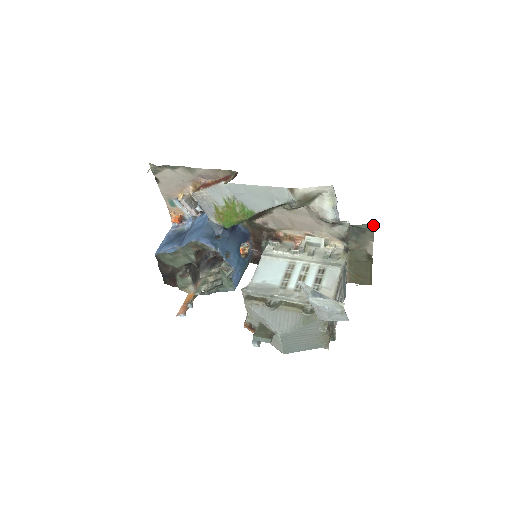
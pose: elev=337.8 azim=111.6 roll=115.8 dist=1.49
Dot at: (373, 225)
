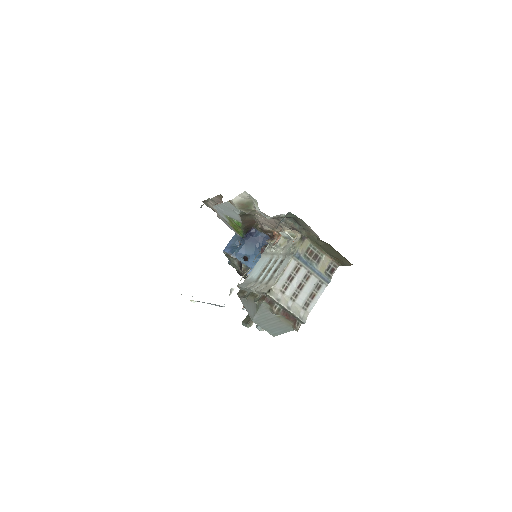
Dot at: occluded
